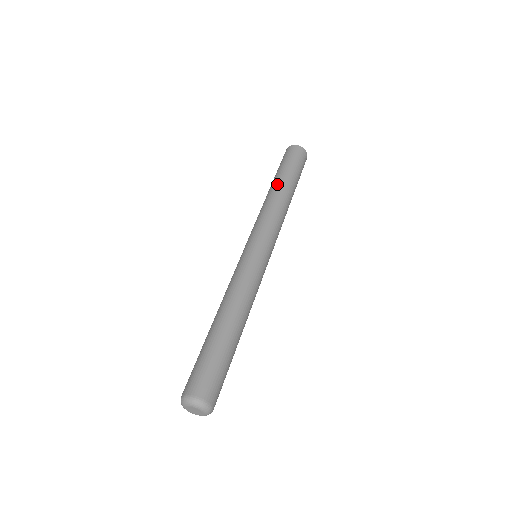
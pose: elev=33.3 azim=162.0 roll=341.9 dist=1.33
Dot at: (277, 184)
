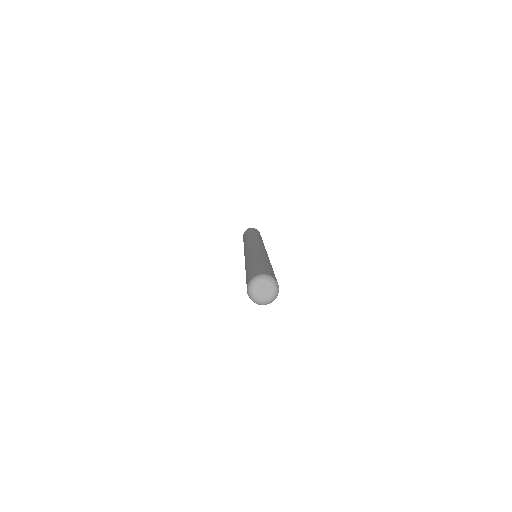
Dot at: (257, 234)
